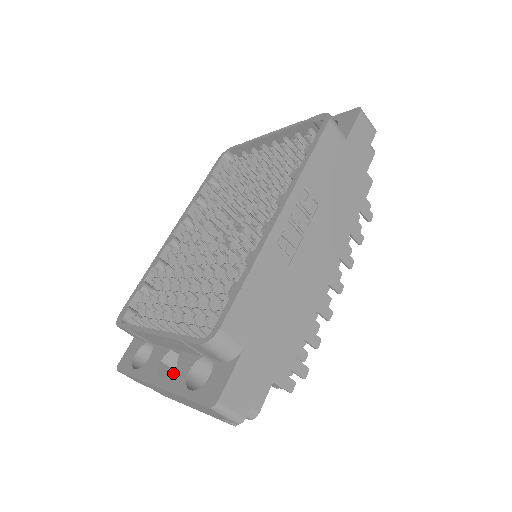
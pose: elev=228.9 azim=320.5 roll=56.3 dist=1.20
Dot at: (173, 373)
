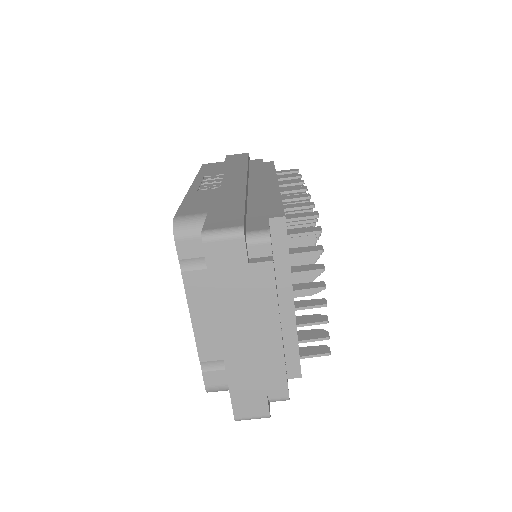
Dot at: occluded
